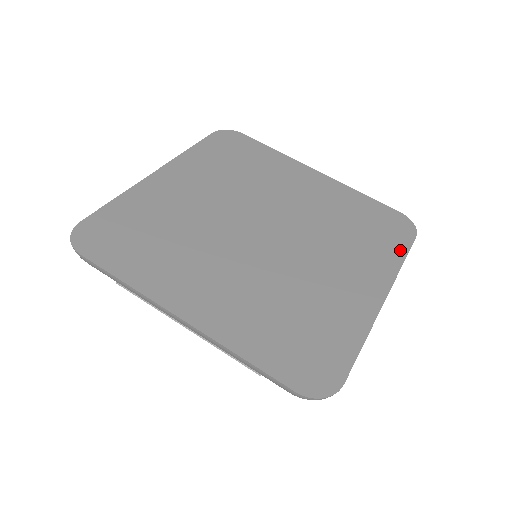
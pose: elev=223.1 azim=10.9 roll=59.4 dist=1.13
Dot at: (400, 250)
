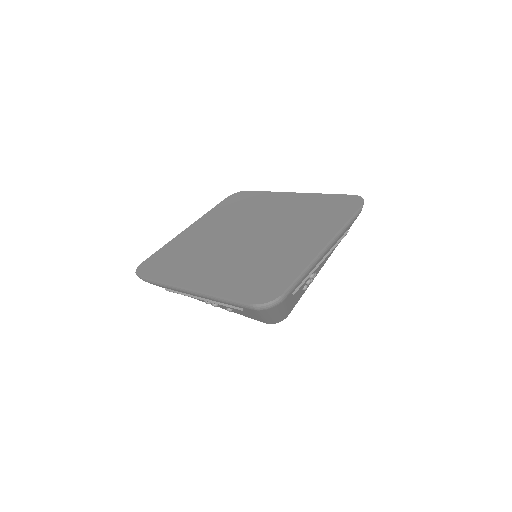
Dot at: (346, 216)
